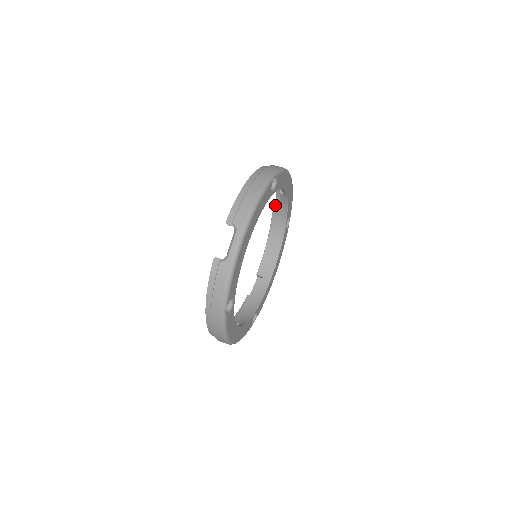
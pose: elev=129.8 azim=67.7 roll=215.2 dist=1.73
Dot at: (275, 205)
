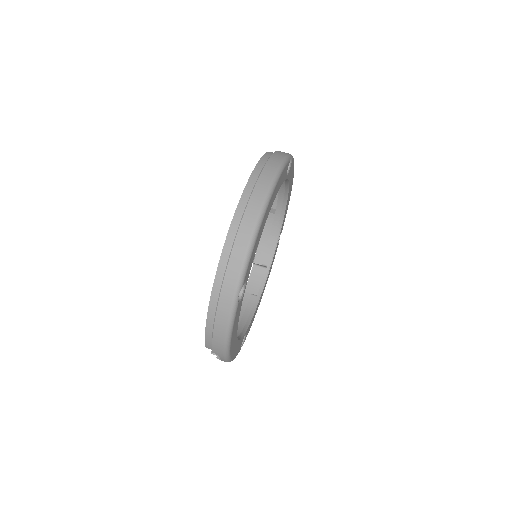
Dot at: occluded
